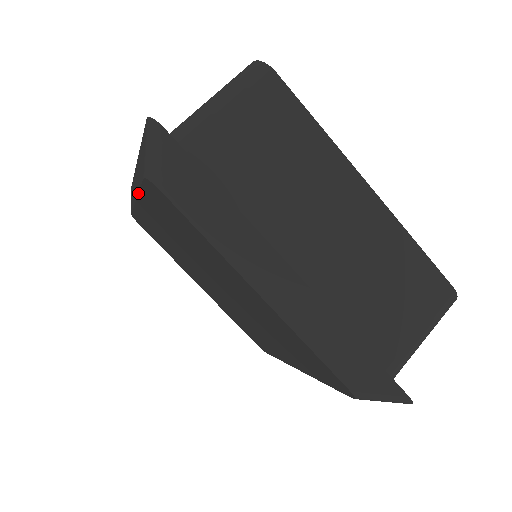
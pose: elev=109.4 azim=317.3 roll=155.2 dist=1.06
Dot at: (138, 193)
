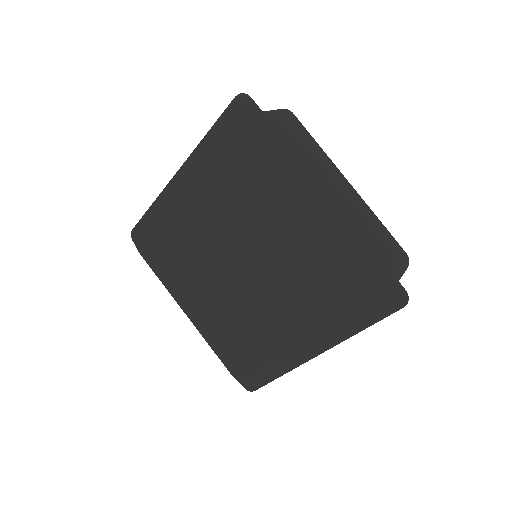
Dot at: (192, 170)
